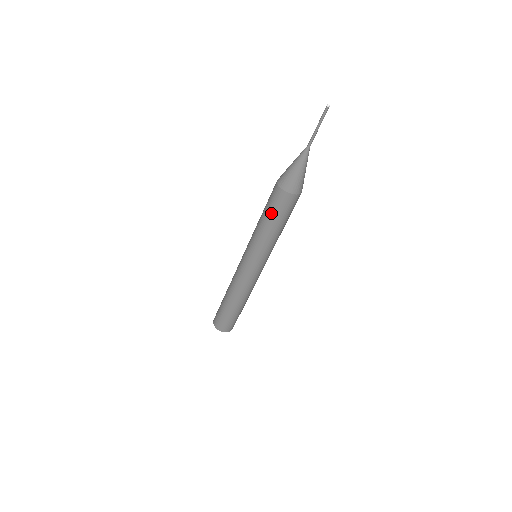
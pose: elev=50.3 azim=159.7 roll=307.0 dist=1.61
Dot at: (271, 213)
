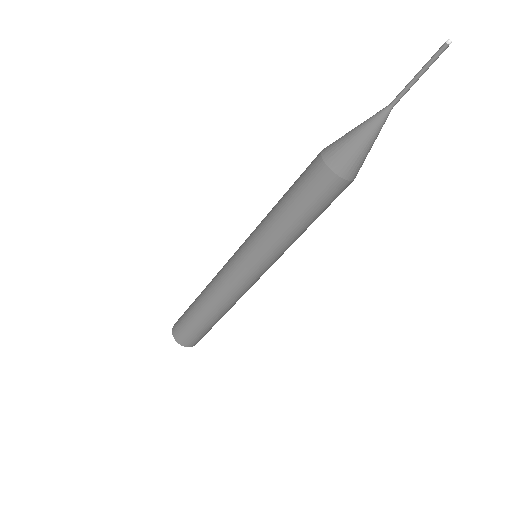
Dot at: (305, 206)
